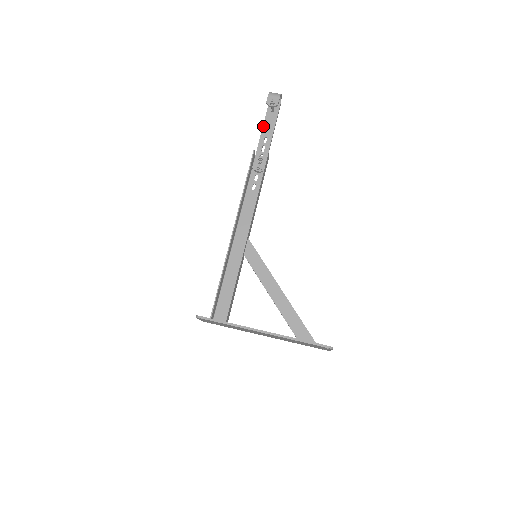
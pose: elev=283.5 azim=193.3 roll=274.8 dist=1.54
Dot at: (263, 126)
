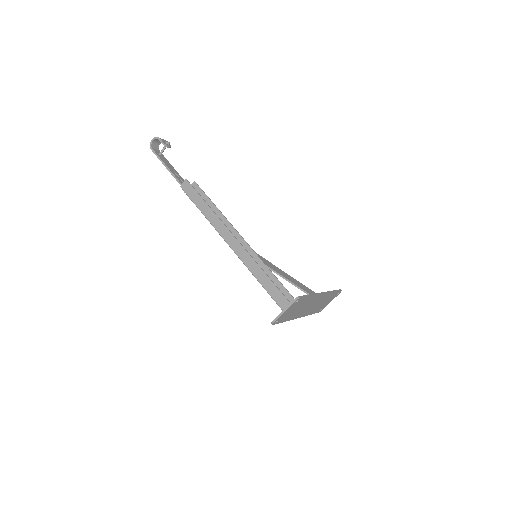
Dot at: (166, 165)
